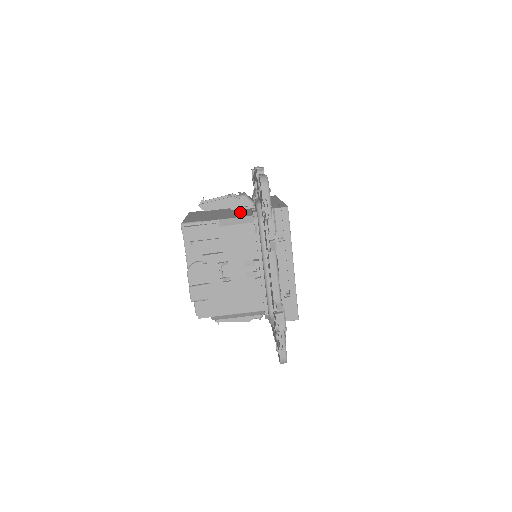
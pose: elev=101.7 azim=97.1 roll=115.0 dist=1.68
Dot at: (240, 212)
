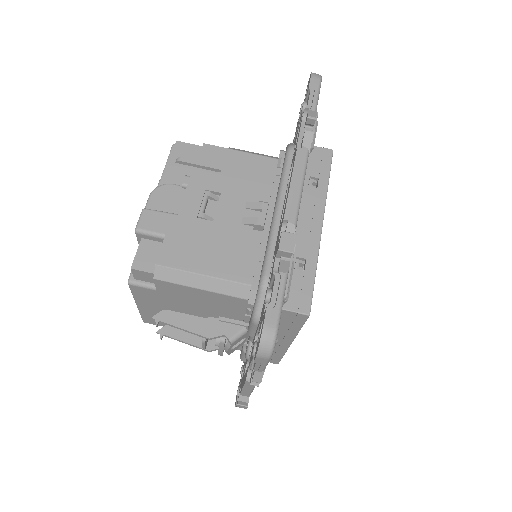
Dot at: occluded
